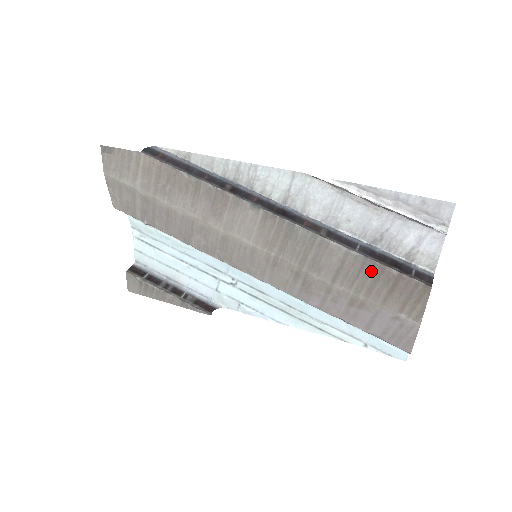
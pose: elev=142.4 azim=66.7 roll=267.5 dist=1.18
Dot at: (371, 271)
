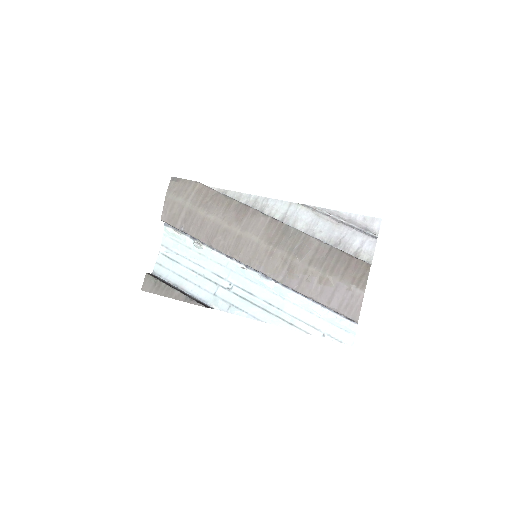
Dot at: (334, 255)
